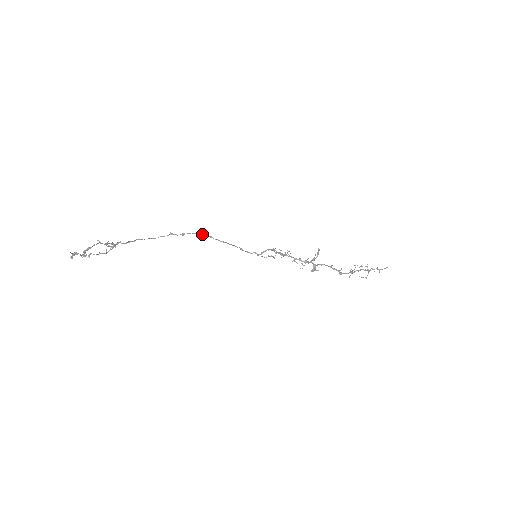
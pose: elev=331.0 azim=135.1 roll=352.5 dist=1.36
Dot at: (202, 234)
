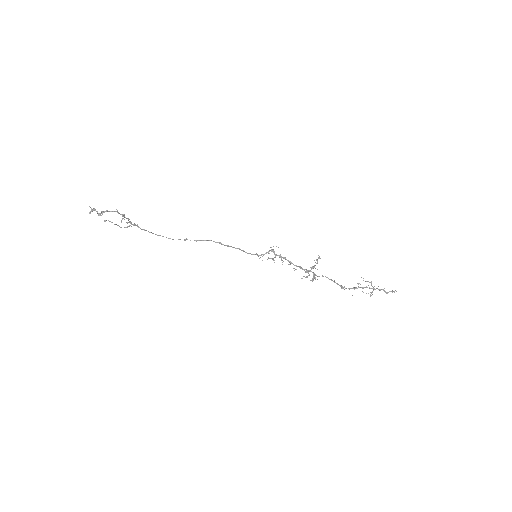
Dot at: (213, 241)
